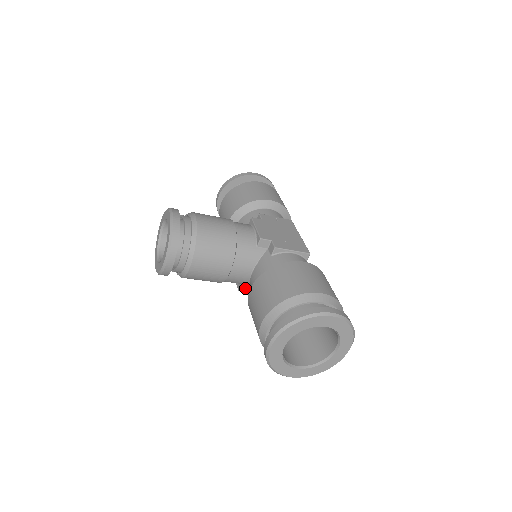
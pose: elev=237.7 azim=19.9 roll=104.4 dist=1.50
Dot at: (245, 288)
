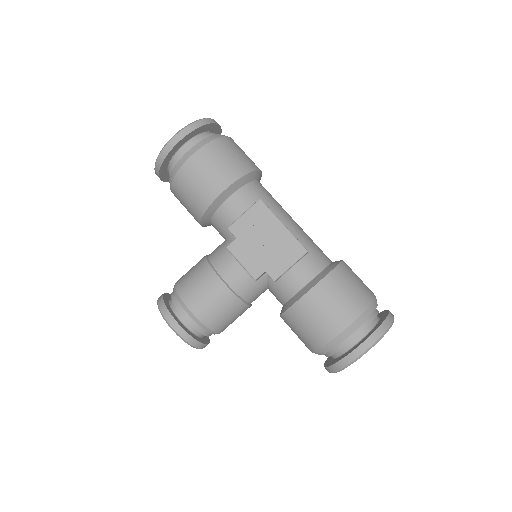
Dot at: occluded
